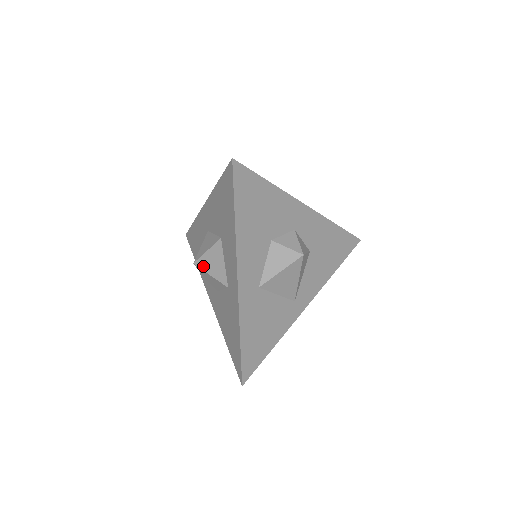
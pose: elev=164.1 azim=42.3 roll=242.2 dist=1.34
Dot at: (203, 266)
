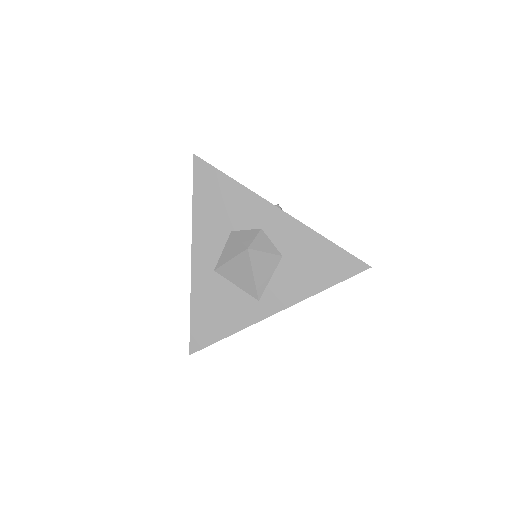
Dot at: occluded
